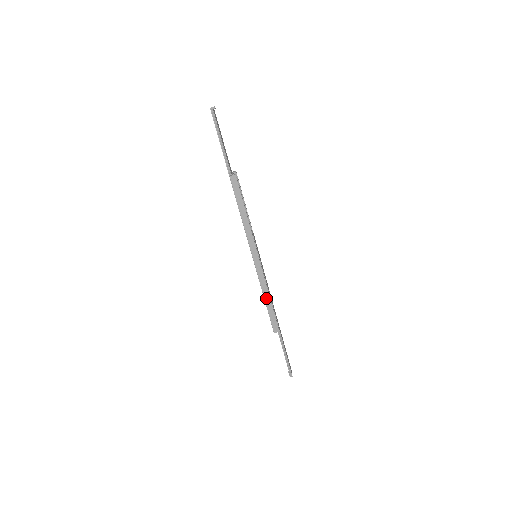
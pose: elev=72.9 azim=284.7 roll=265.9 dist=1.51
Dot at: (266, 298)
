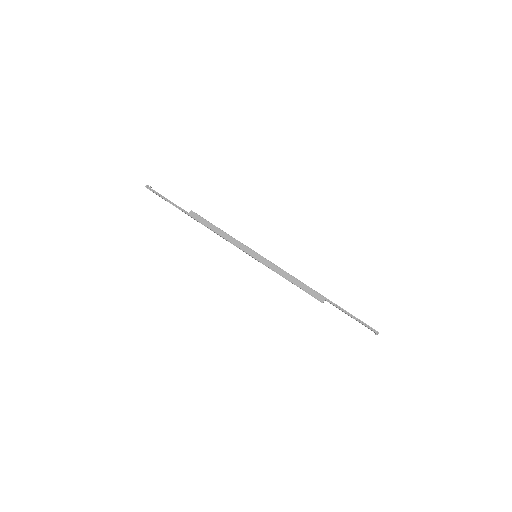
Dot at: (289, 279)
